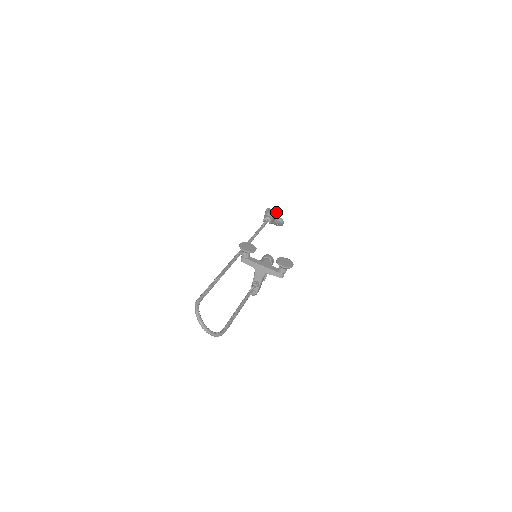
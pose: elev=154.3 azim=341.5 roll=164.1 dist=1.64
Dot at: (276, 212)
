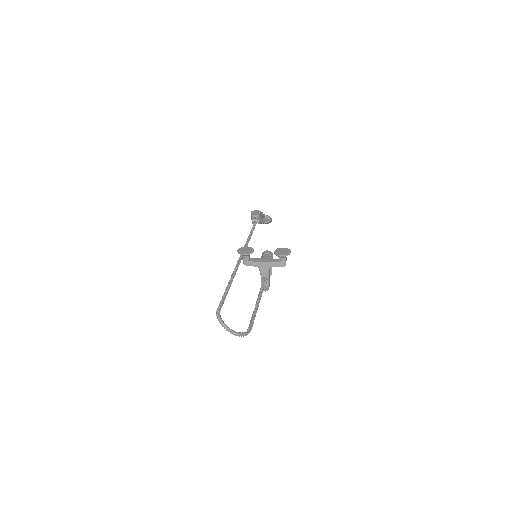
Dot at: (260, 212)
